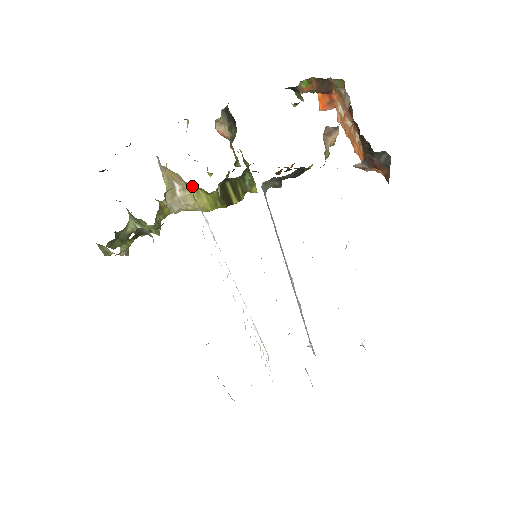
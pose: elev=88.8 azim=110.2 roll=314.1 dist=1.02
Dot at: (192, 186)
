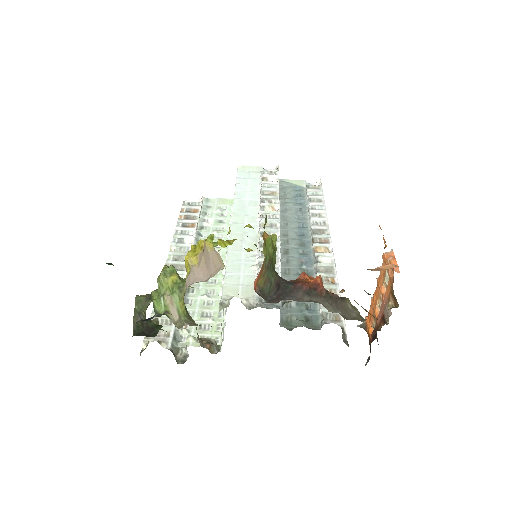
Dot at: occluded
